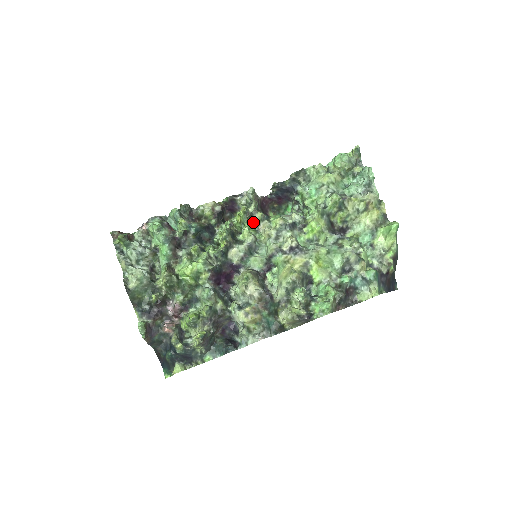
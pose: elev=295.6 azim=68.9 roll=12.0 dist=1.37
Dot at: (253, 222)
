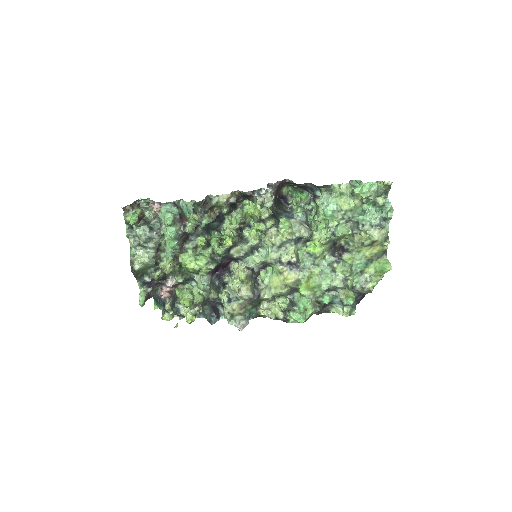
Dot at: (262, 226)
